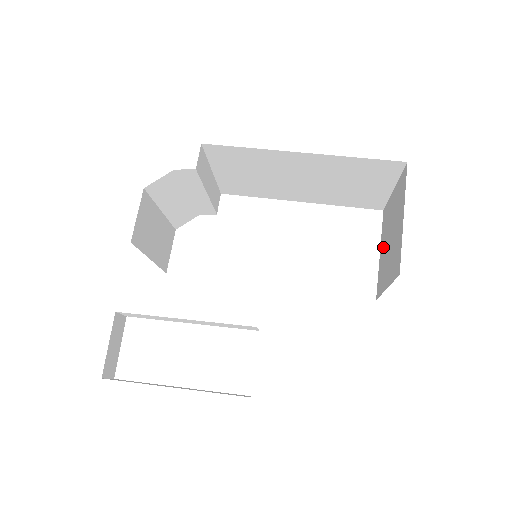
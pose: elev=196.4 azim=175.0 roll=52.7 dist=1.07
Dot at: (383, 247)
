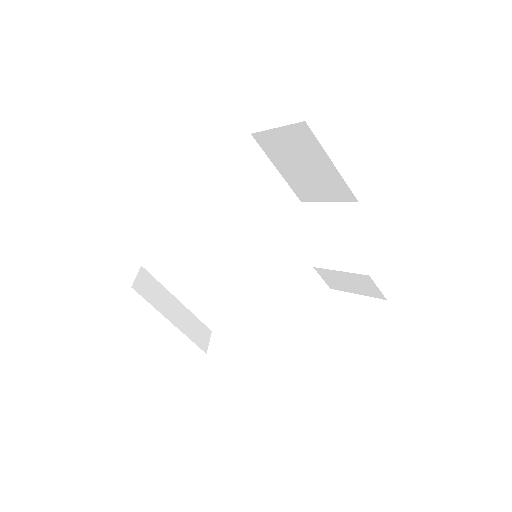
Dot at: (317, 189)
